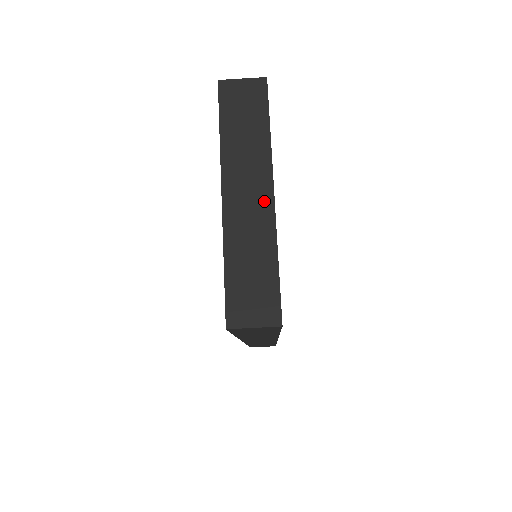
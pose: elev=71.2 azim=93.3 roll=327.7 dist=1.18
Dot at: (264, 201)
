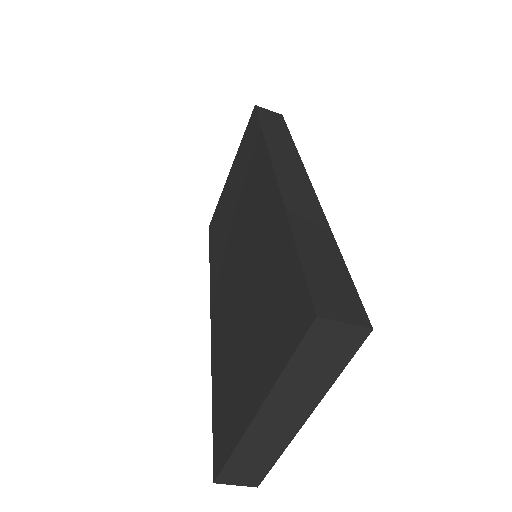
Dot at: (293, 424)
